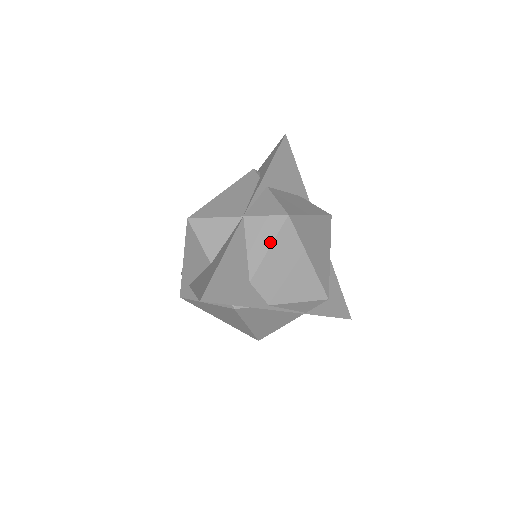
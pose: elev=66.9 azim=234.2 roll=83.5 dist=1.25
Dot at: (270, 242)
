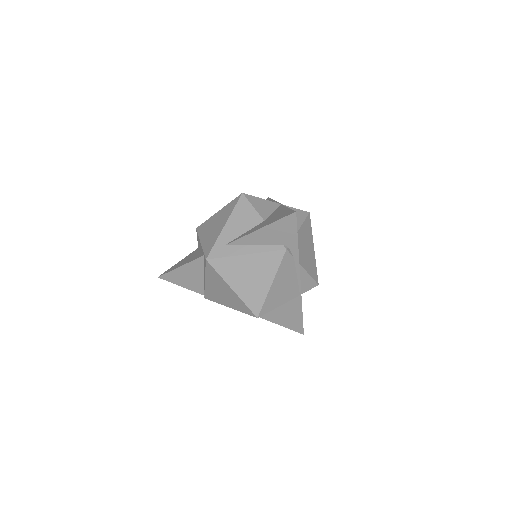
Dot at: (302, 221)
